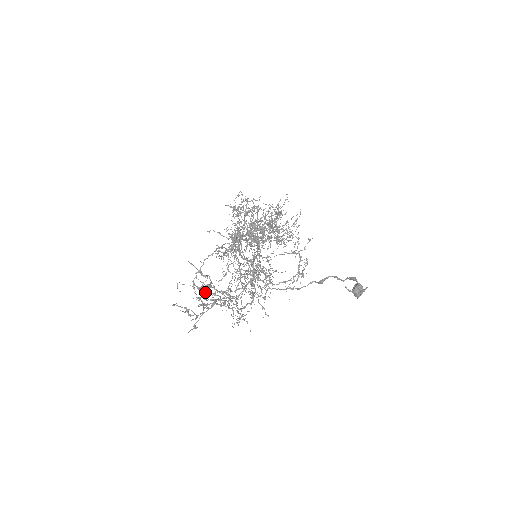
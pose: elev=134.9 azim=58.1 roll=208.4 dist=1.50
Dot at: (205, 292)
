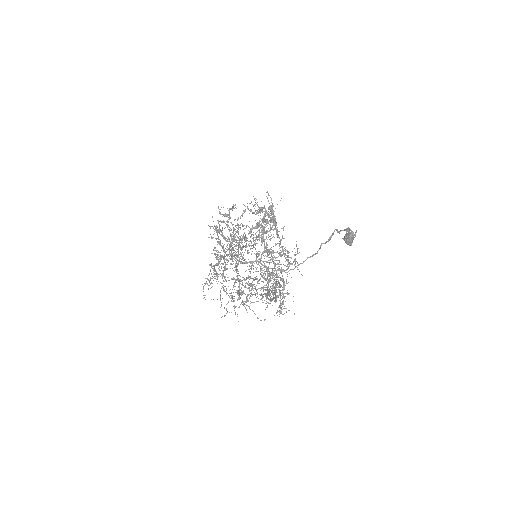
Dot at: (270, 275)
